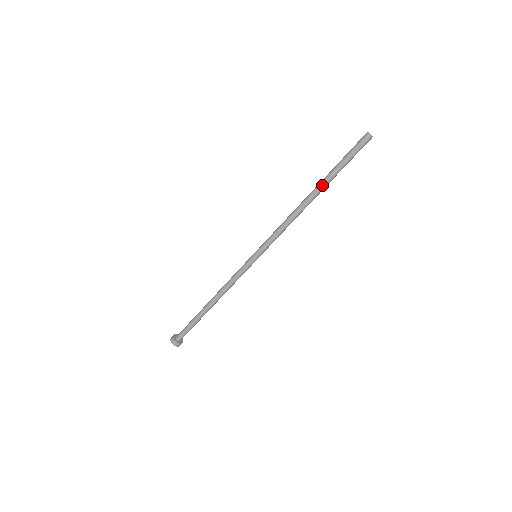
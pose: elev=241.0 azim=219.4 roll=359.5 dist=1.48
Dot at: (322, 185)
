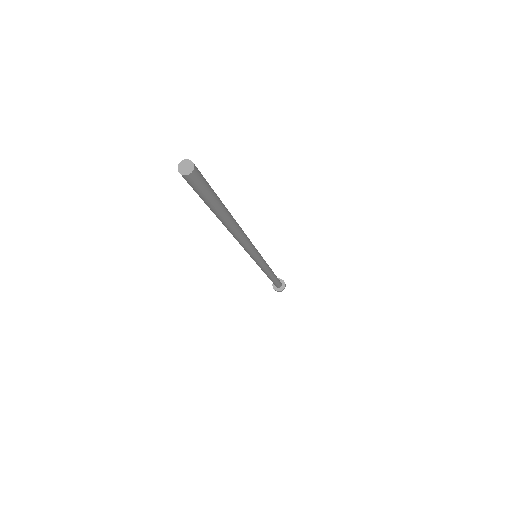
Dot at: (223, 222)
